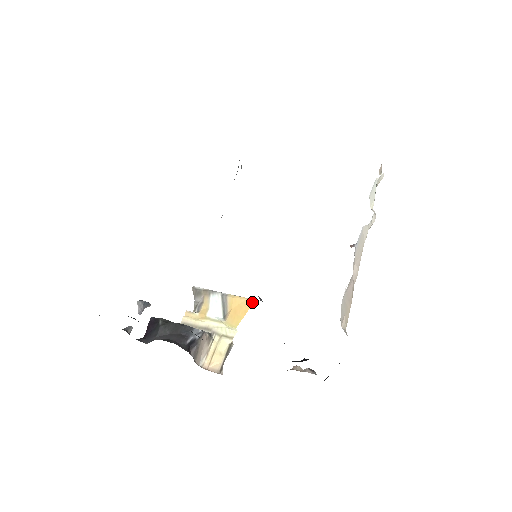
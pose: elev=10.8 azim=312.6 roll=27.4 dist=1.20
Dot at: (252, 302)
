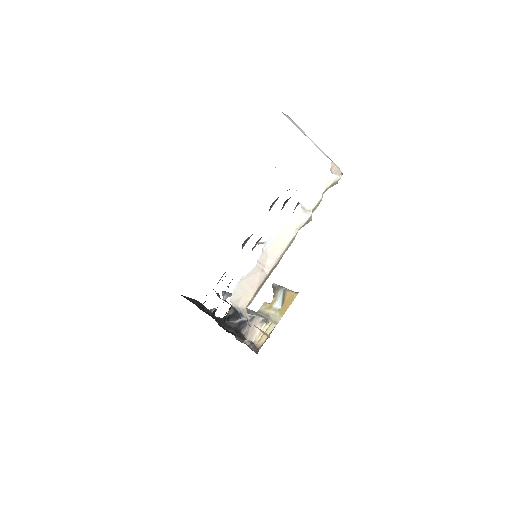
Dot at: occluded
